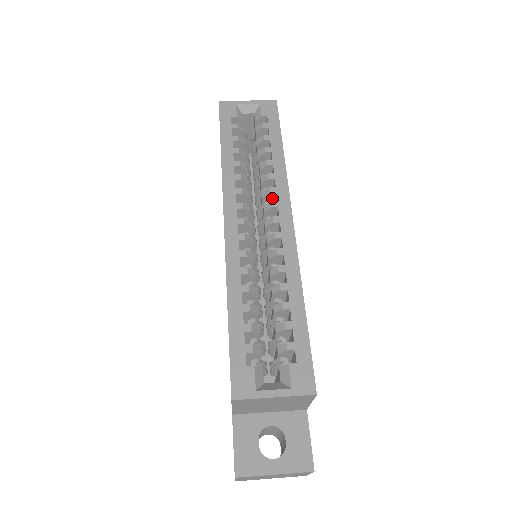
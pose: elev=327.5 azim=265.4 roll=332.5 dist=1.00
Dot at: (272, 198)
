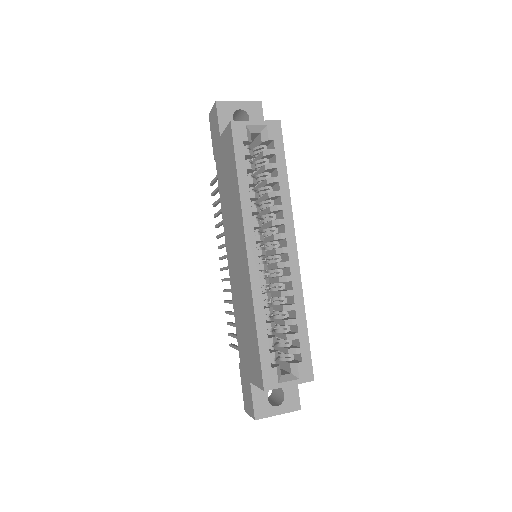
Dot at: (279, 225)
